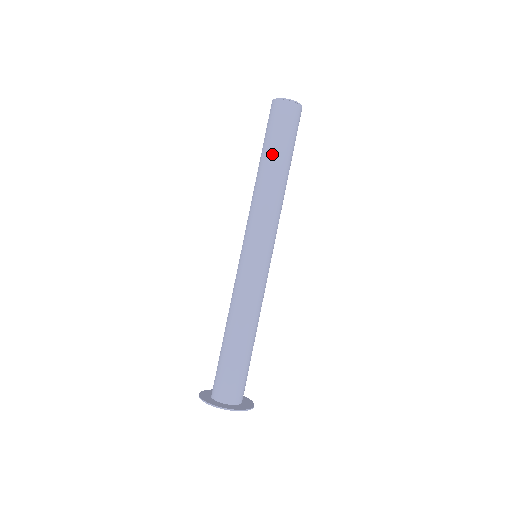
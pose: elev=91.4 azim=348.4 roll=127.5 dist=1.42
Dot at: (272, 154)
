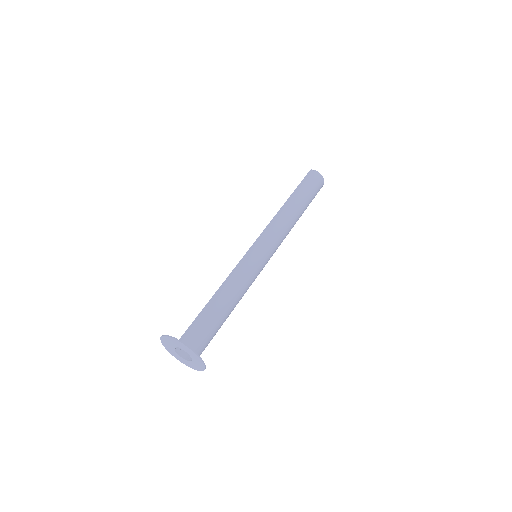
Dot at: (303, 200)
